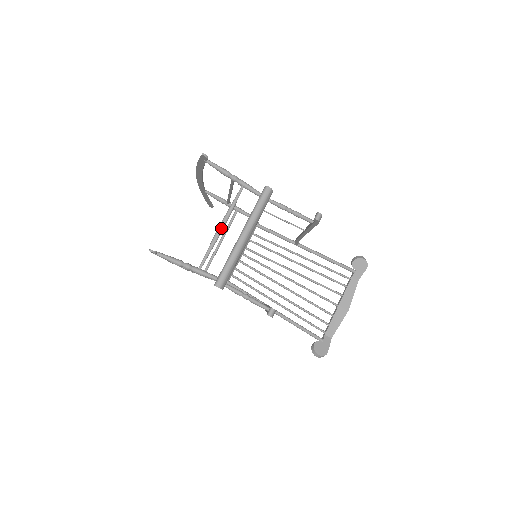
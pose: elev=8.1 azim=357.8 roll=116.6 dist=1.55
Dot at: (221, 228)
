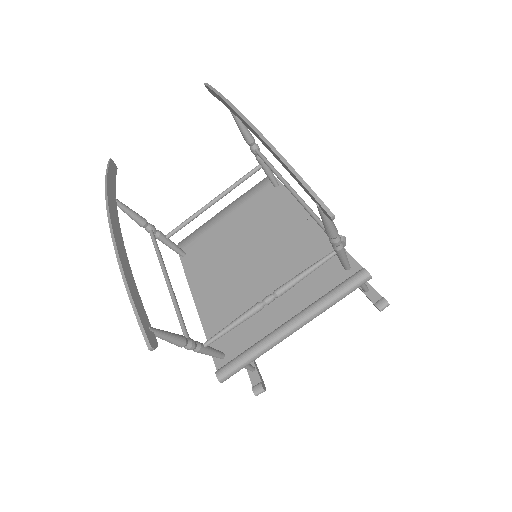
Dot at: (268, 304)
